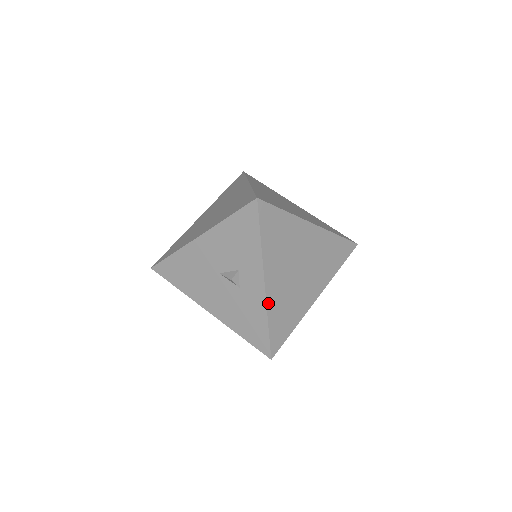
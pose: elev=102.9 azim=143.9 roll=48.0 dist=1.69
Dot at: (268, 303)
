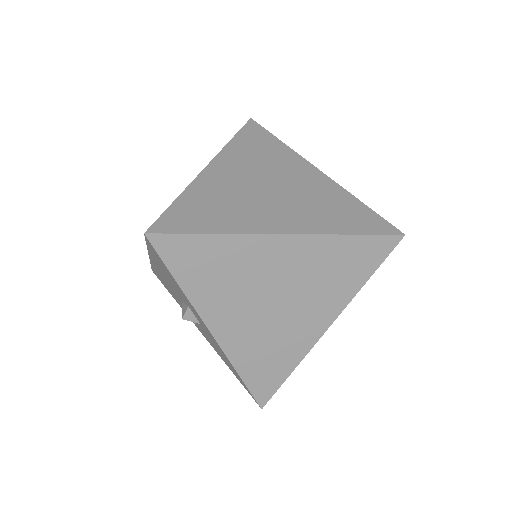
Dot at: (228, 352)
